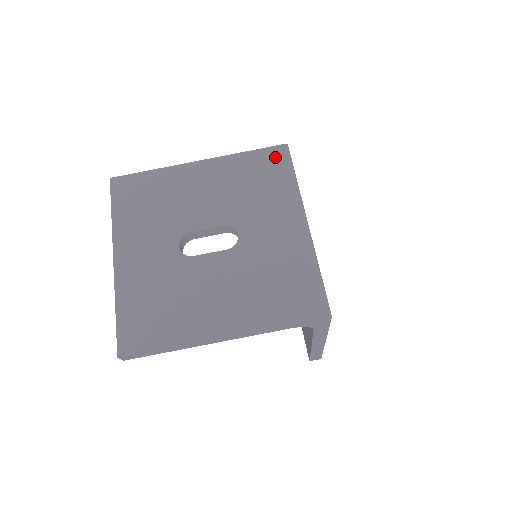
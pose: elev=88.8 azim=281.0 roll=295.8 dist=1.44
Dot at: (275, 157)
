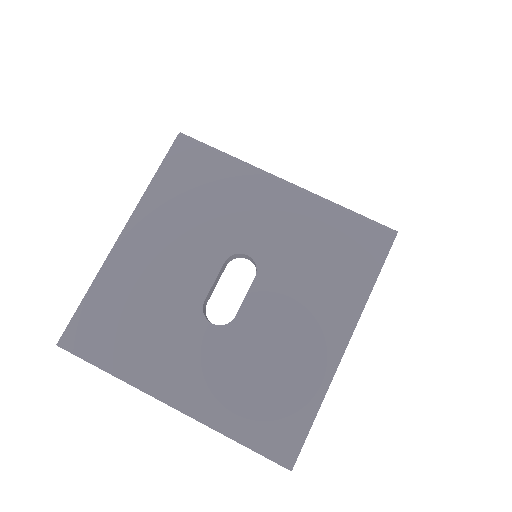
Dot at: (186, 155)
